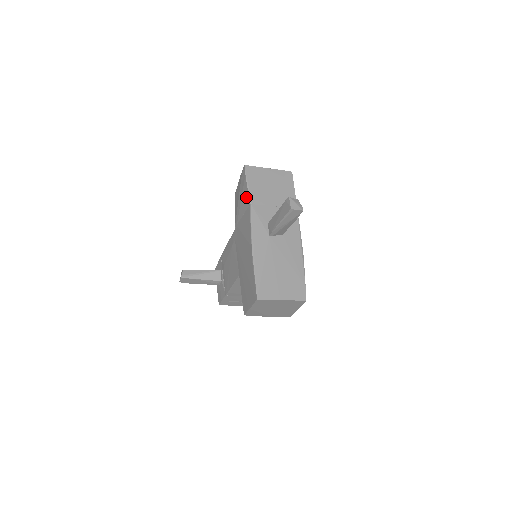
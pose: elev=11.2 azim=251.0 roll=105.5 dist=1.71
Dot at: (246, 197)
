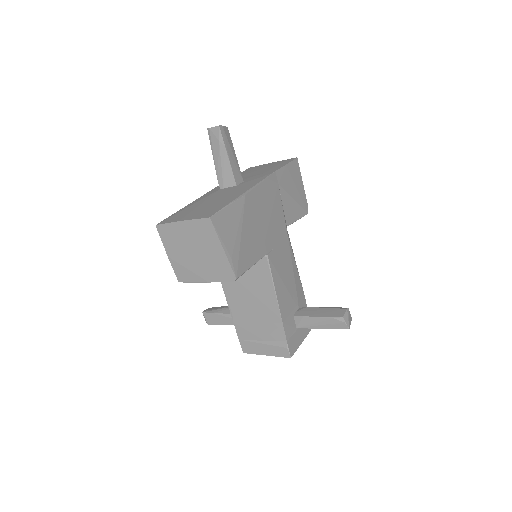
Dot at: occluded
